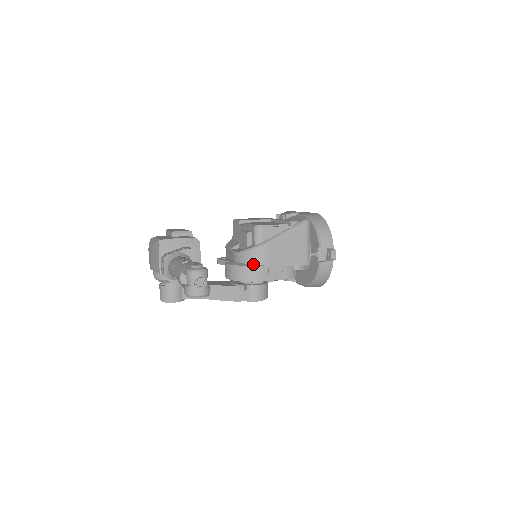
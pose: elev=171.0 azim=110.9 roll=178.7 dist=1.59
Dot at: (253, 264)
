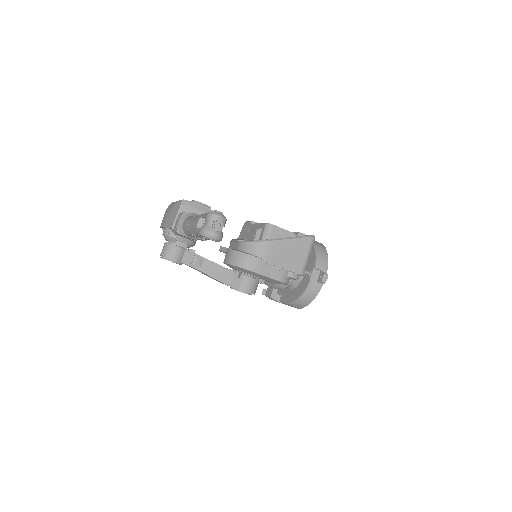
Dot at: (254, 255)
